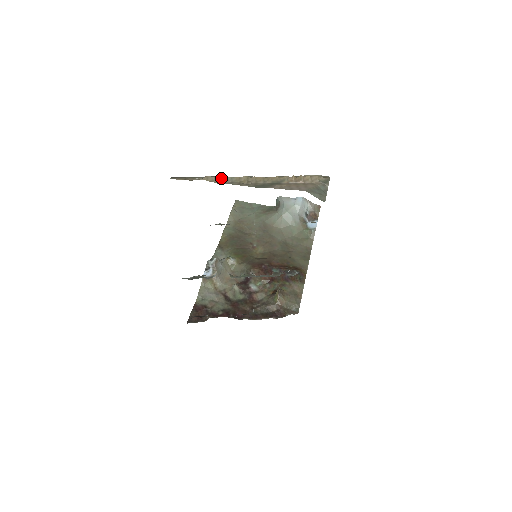
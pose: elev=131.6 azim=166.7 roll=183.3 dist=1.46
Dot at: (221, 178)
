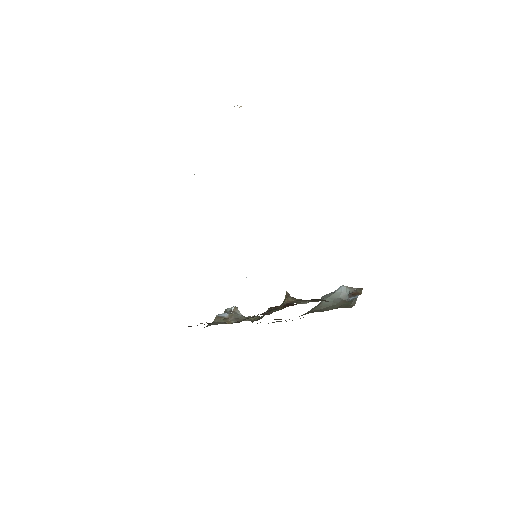
Dot at: occluded
